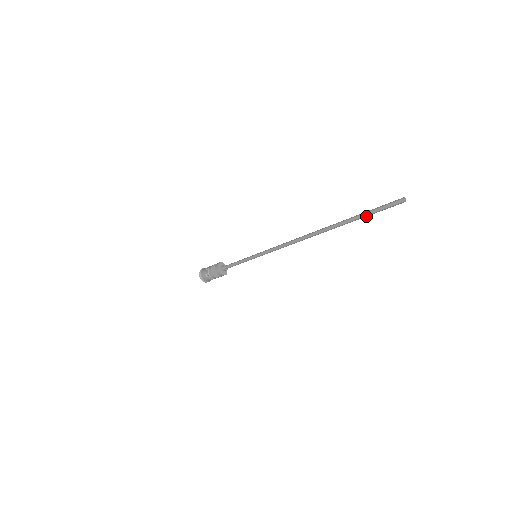
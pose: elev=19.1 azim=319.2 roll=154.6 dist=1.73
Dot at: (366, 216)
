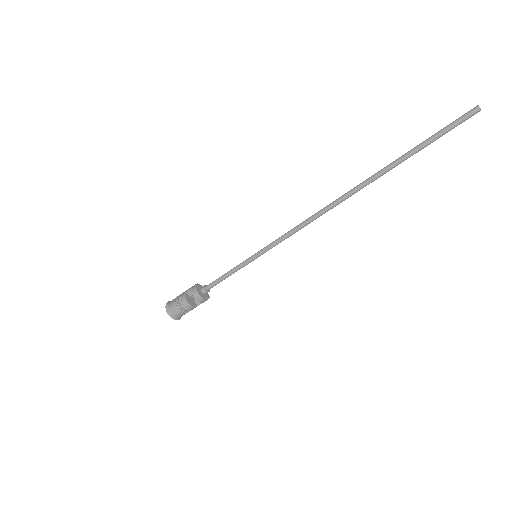
Dot at: occluded
